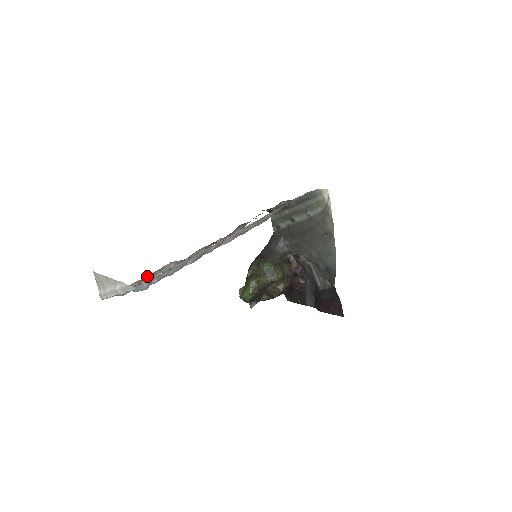
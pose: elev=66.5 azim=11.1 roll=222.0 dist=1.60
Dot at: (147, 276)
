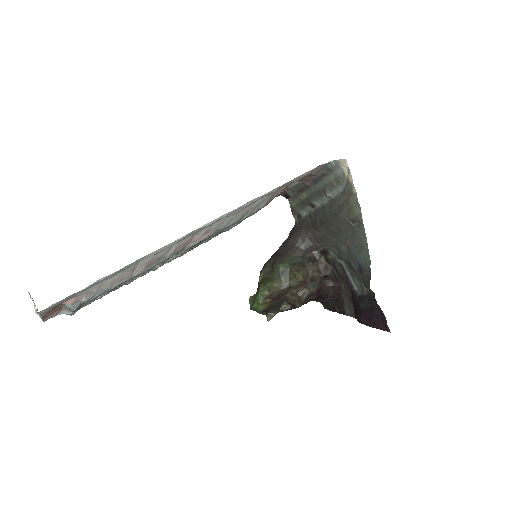
Dot at: occluded
